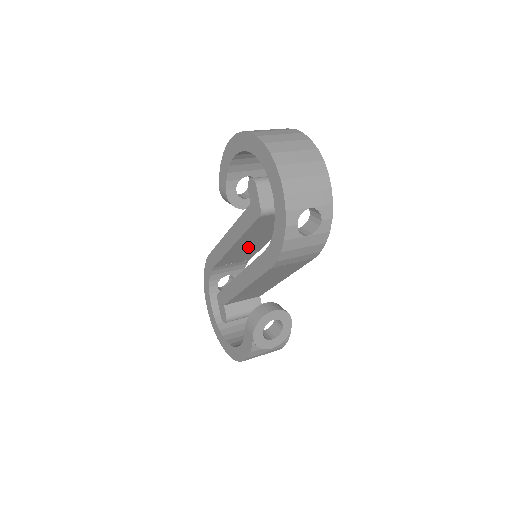
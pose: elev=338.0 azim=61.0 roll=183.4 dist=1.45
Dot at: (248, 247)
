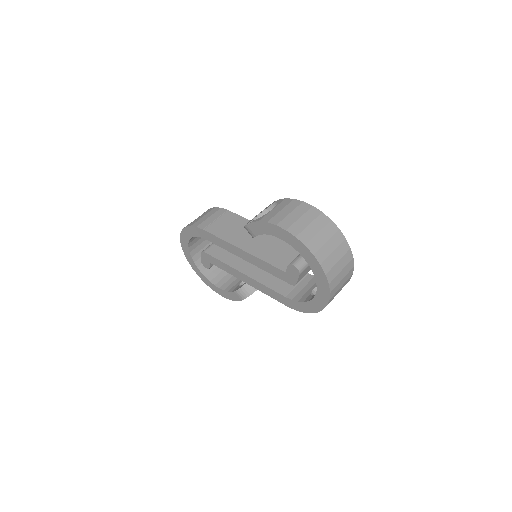
Dot at: occluded
